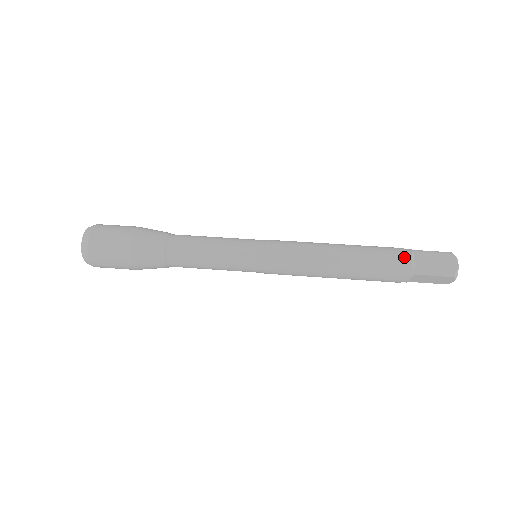
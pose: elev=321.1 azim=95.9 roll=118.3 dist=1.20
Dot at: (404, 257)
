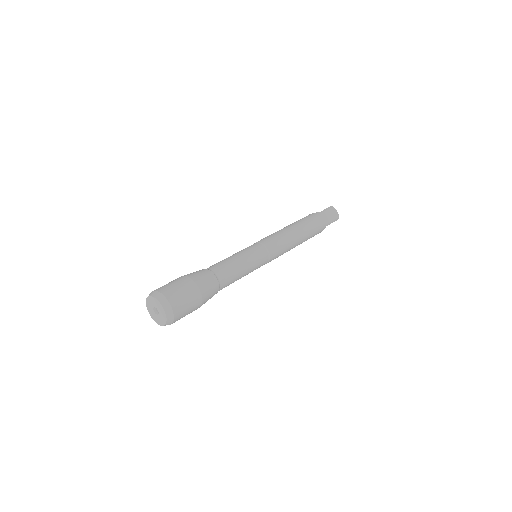
Dot at: (321, 219)
